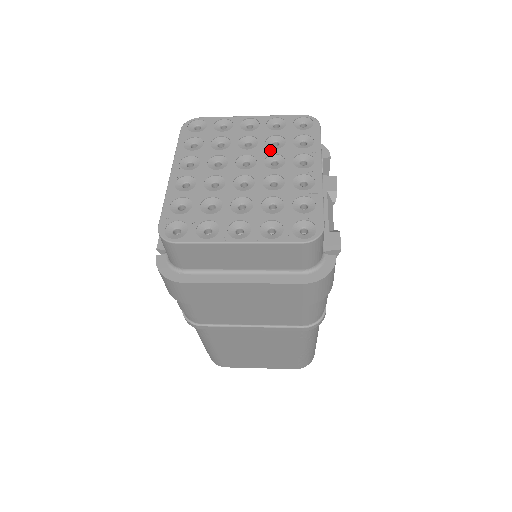
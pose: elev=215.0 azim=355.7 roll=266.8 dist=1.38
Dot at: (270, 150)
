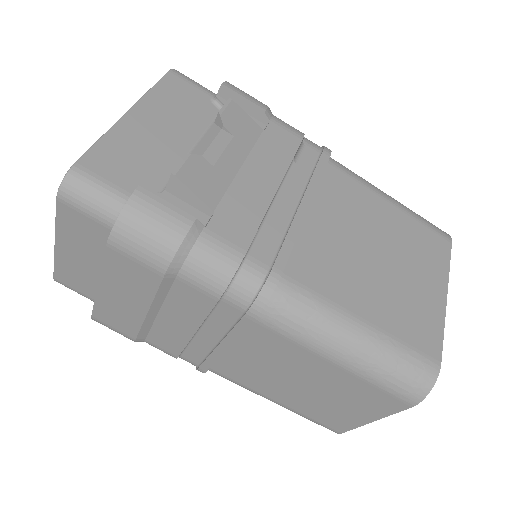
Dot at: occluded
